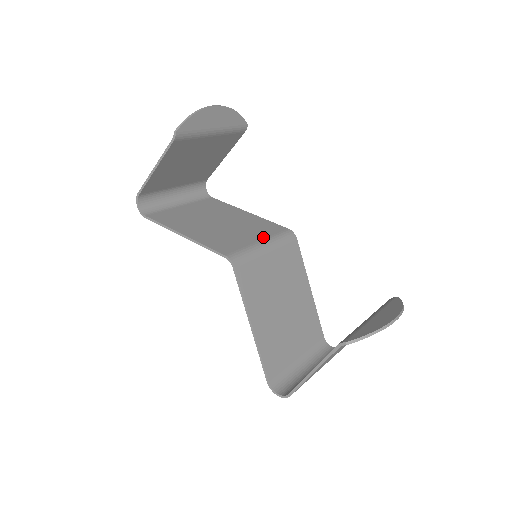
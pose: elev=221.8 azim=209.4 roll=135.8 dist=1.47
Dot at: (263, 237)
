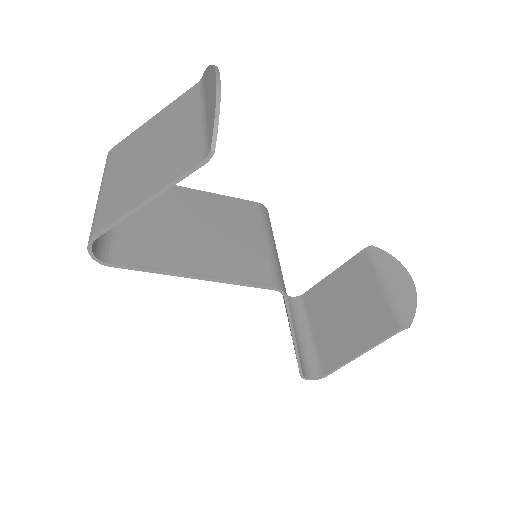
Dot at: (260, 232)
